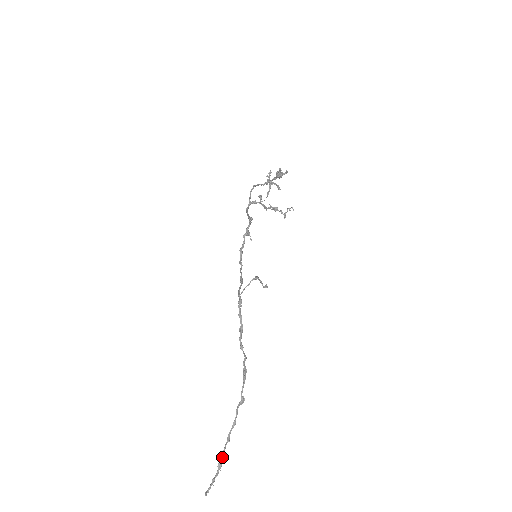
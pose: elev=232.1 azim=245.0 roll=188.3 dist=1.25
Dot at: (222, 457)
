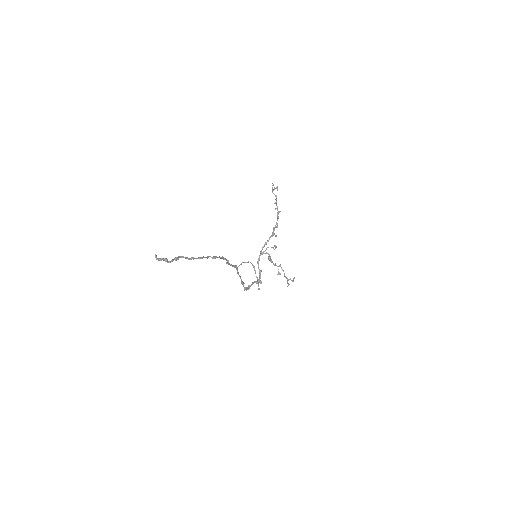
Dot at: (182, 256)
